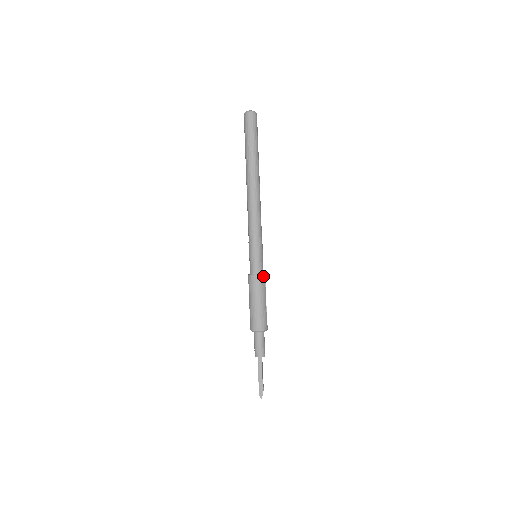
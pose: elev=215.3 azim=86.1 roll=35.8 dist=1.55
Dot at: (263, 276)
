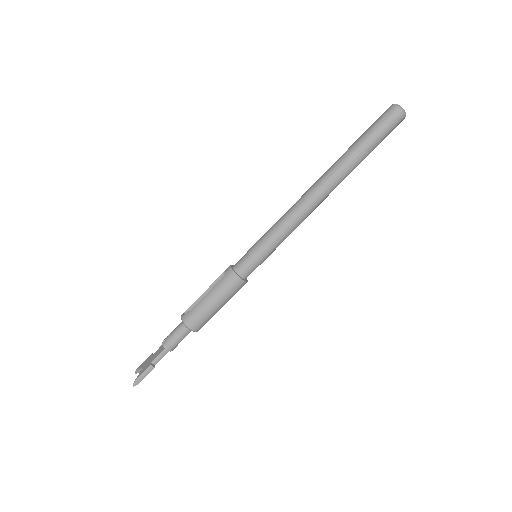
Dot at: (245, 283)
